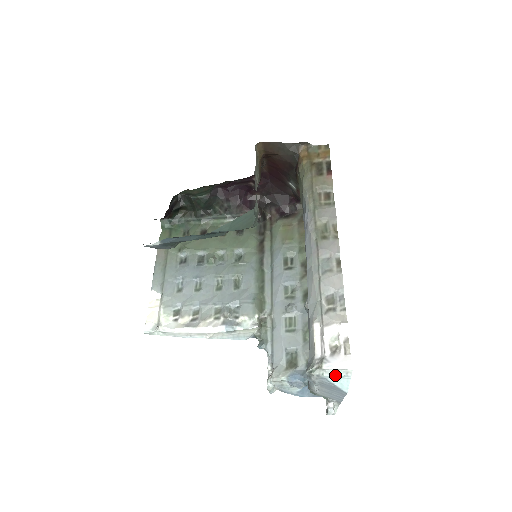
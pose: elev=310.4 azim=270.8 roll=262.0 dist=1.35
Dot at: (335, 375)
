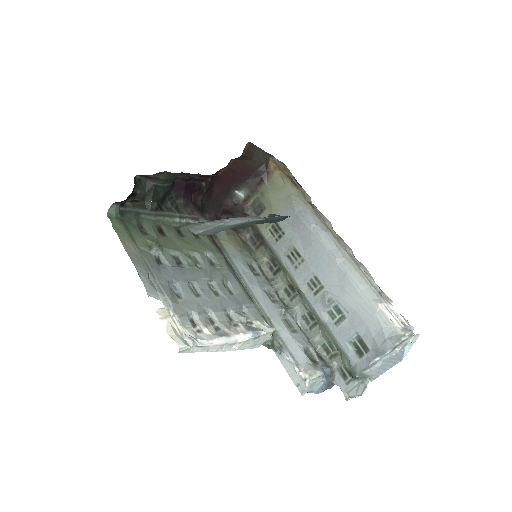
Dot at: (413, 341)
